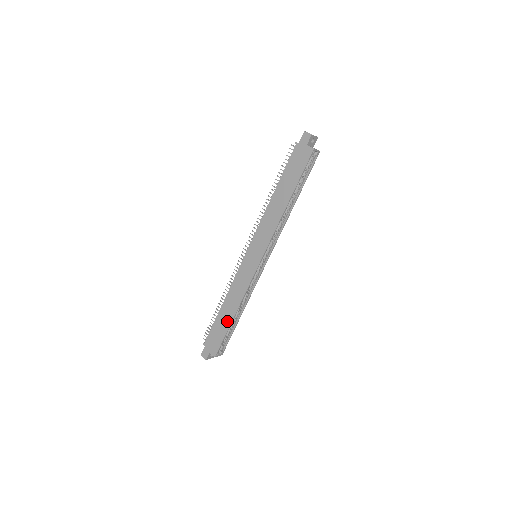
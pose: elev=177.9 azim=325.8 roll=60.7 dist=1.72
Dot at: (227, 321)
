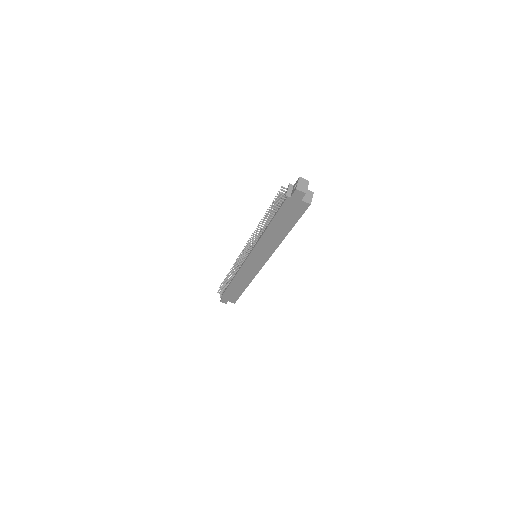
Dot at: (240, 290)
